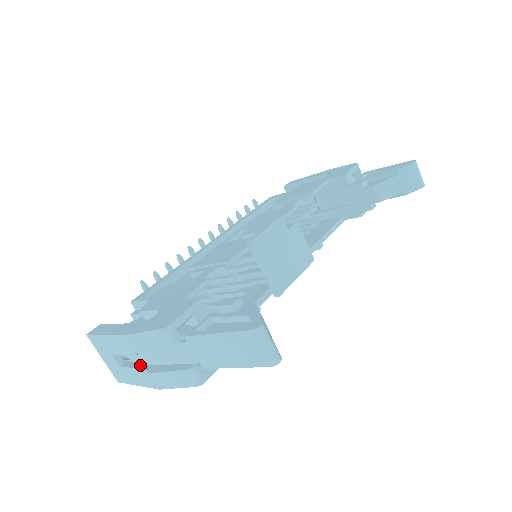
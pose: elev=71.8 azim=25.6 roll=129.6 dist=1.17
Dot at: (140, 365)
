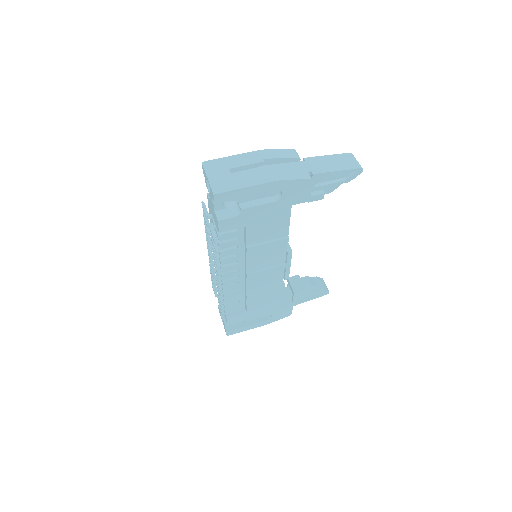
Dot at: (257, 173)
